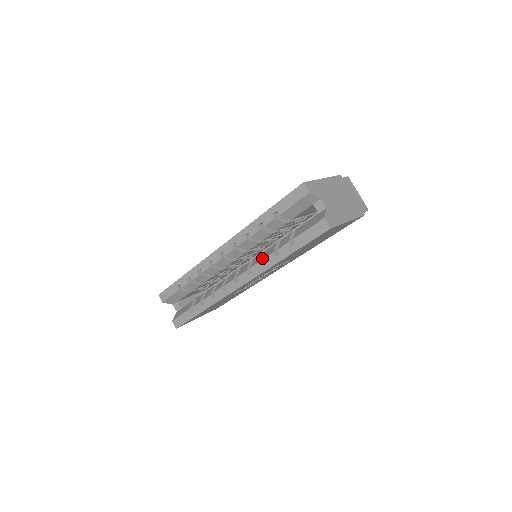
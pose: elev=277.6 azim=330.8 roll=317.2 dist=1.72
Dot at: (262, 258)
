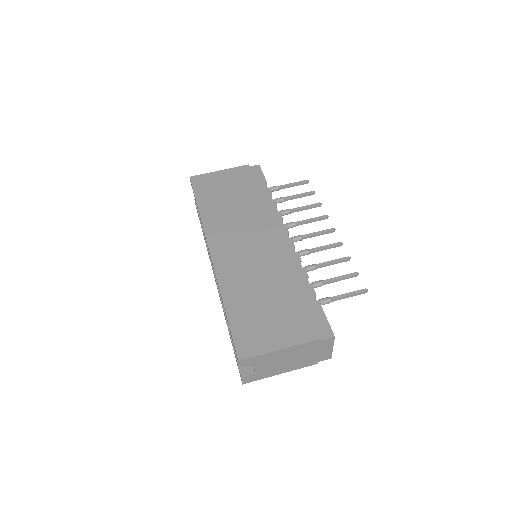
Dot at: occluded
